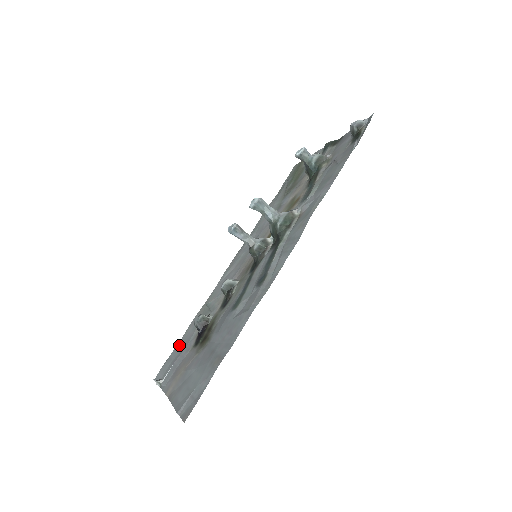
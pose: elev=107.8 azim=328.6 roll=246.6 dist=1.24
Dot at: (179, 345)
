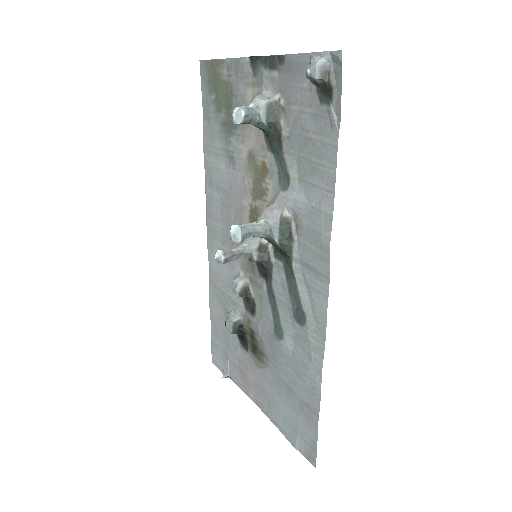
Dot at: (215, 331)
